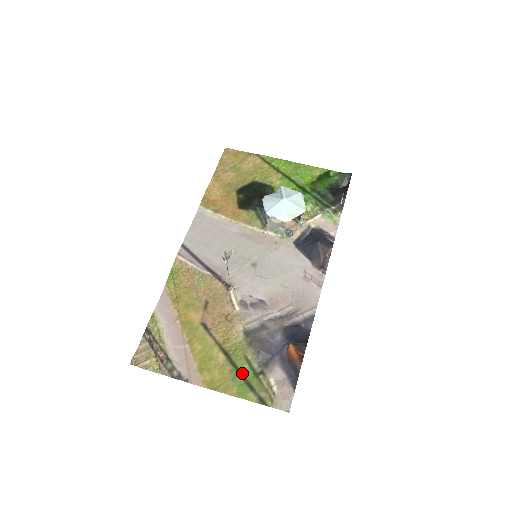
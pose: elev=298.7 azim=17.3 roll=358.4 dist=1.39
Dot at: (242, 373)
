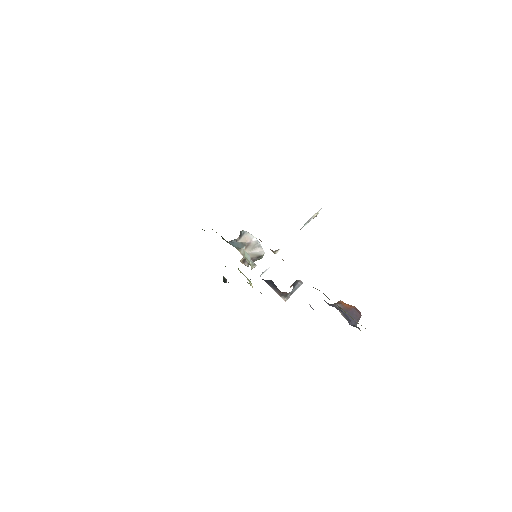
Dot at: occluded
